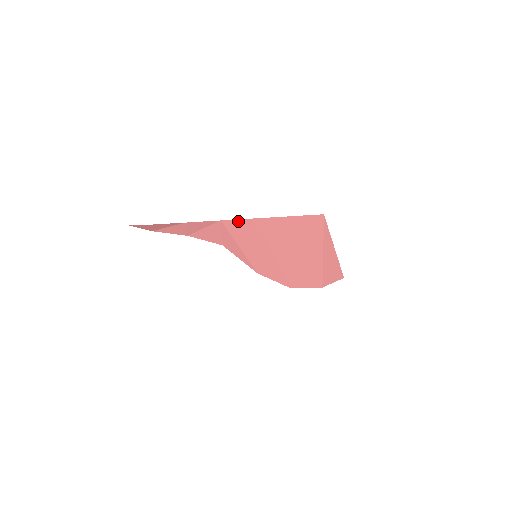
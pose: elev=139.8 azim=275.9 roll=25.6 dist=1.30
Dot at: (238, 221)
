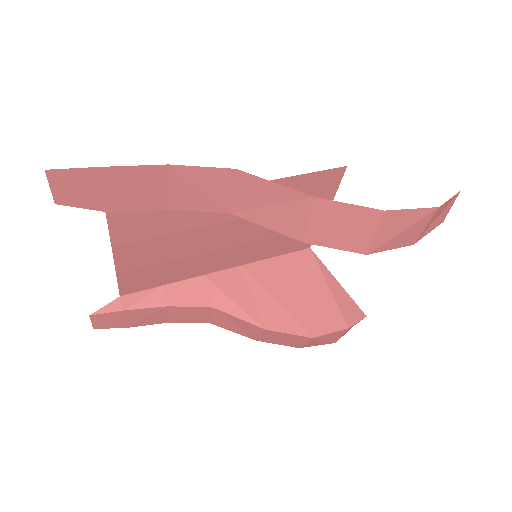
Dot at: (223, 272)
